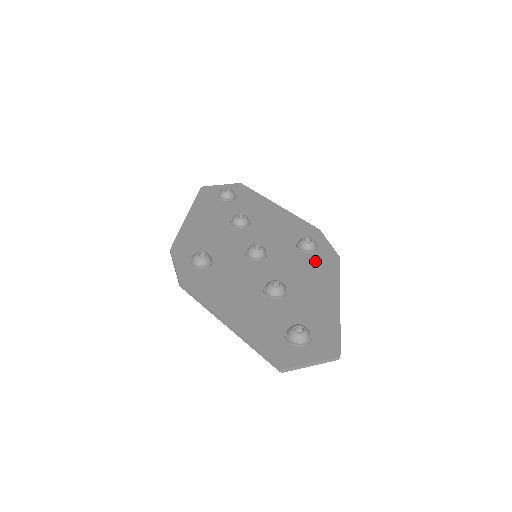
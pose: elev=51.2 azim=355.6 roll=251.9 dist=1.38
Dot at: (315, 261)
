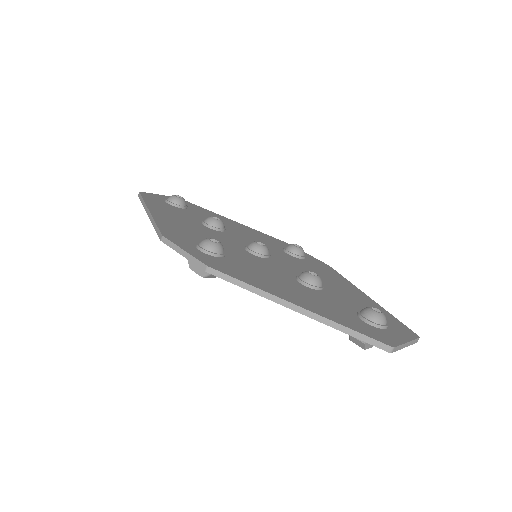
Dot at: (314, 265)
